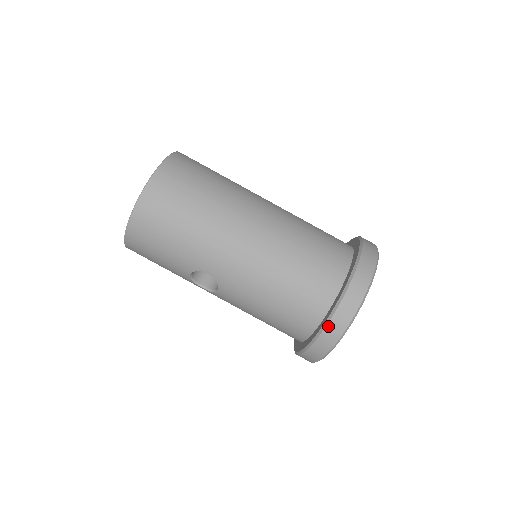
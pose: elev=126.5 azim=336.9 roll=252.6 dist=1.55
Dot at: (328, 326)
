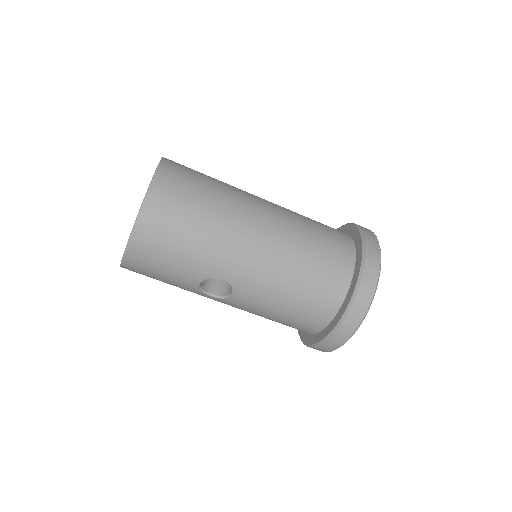
Dot at: (351, 310)
